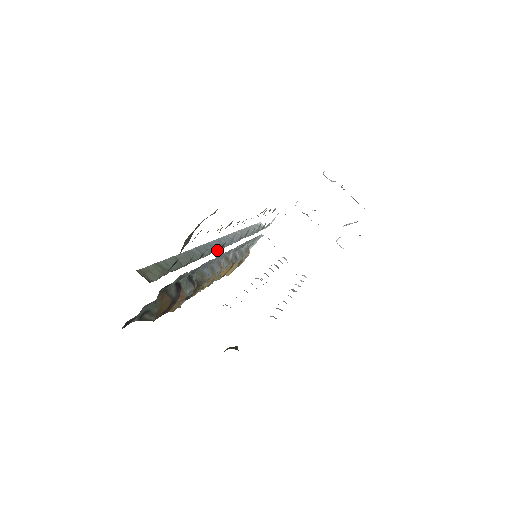
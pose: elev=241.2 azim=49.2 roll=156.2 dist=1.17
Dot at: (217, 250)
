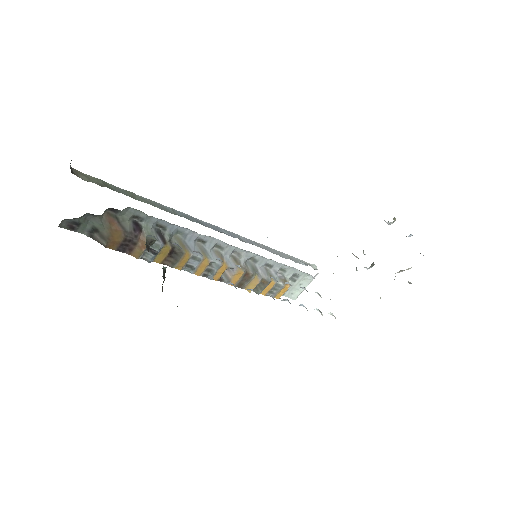
Dot at: occluded
